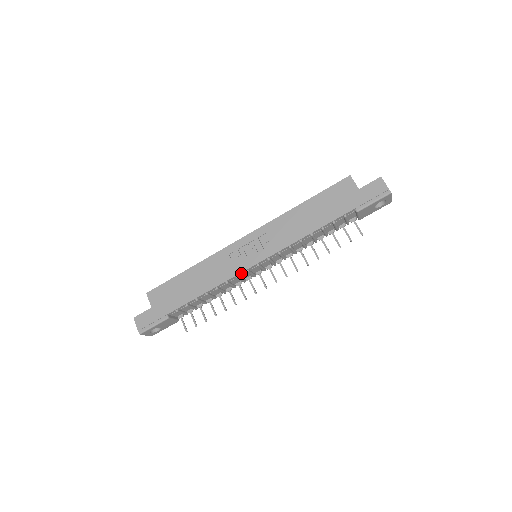
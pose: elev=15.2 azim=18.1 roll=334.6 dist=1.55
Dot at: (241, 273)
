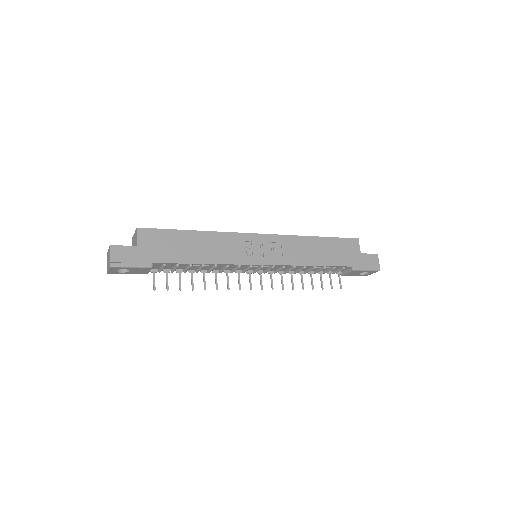
Dot at: (245, 265)
